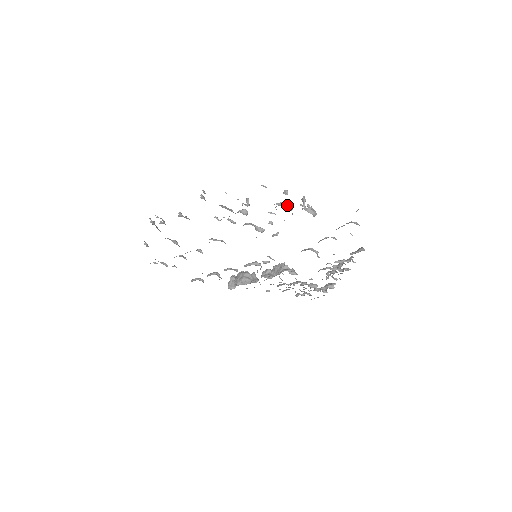
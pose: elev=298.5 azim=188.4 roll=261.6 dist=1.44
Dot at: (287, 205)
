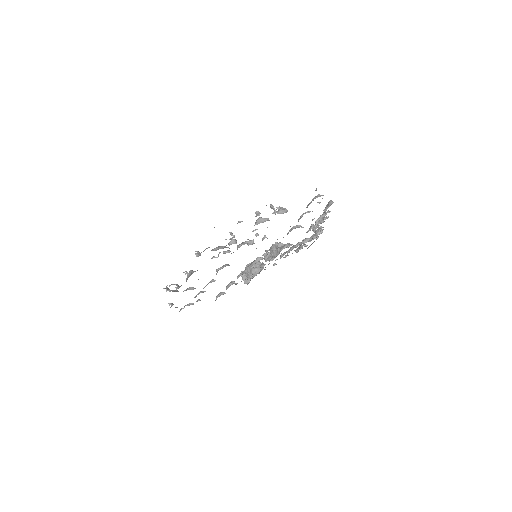
Dot at: (263, 219)
